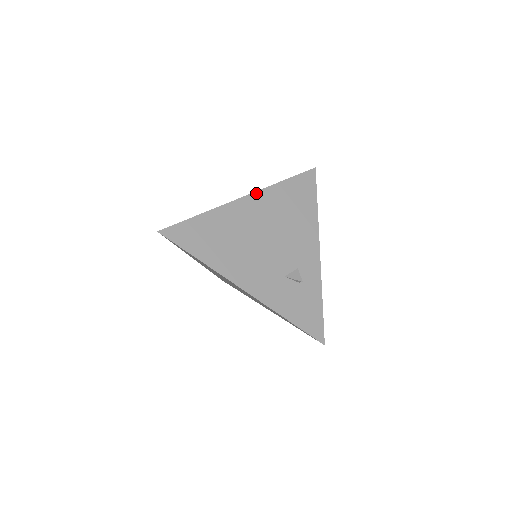
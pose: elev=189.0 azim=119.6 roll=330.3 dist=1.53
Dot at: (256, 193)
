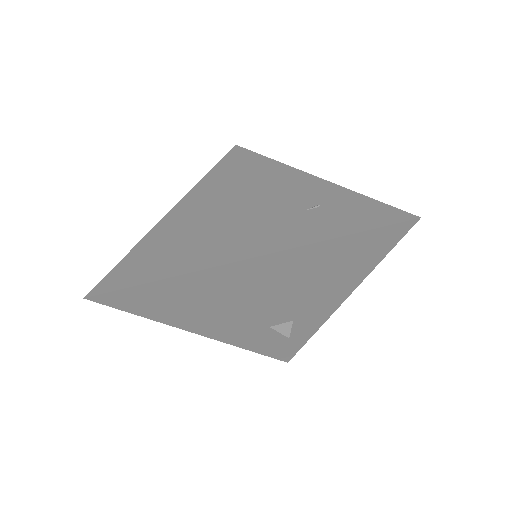
Dot at: (272, 255)
